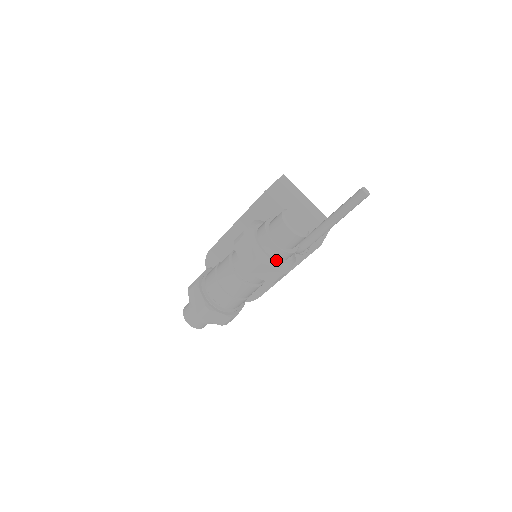
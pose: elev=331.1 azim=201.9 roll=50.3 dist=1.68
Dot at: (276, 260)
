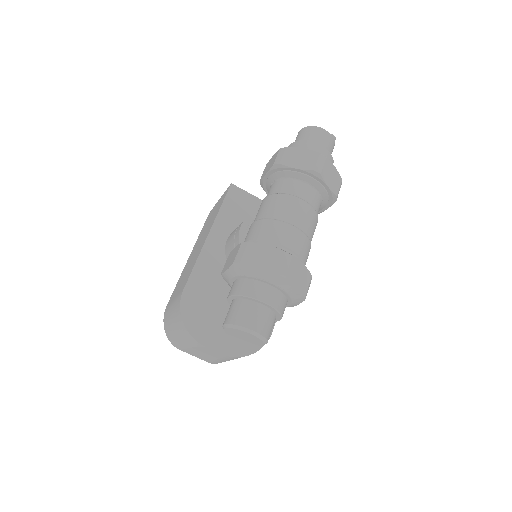
Dot at: occluded
